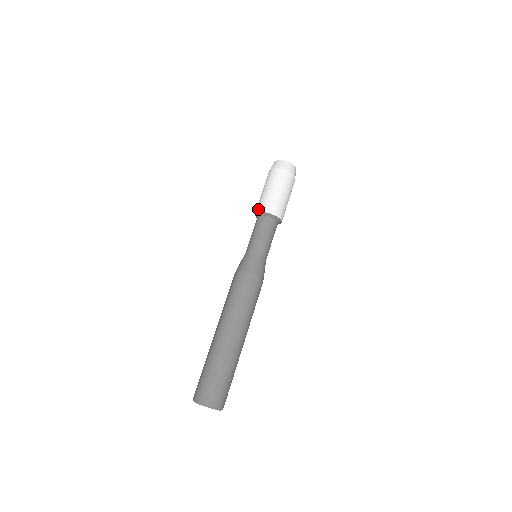
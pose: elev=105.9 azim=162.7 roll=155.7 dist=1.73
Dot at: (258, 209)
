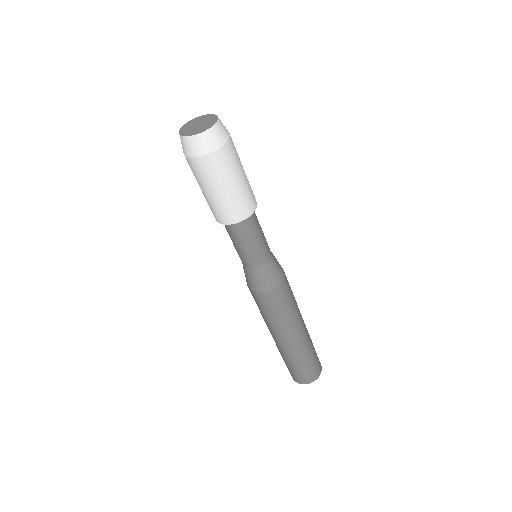
Dot at: (221, 221)
